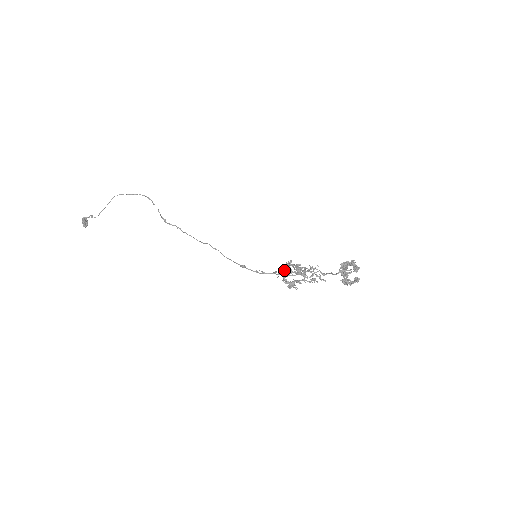
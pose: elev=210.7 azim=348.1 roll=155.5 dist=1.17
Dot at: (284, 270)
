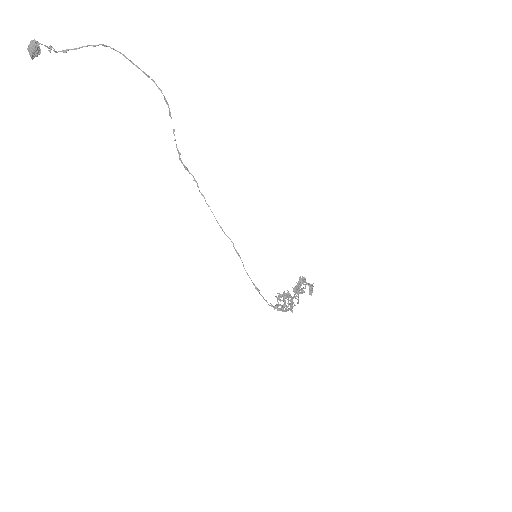
Dot at: (284, 305)
